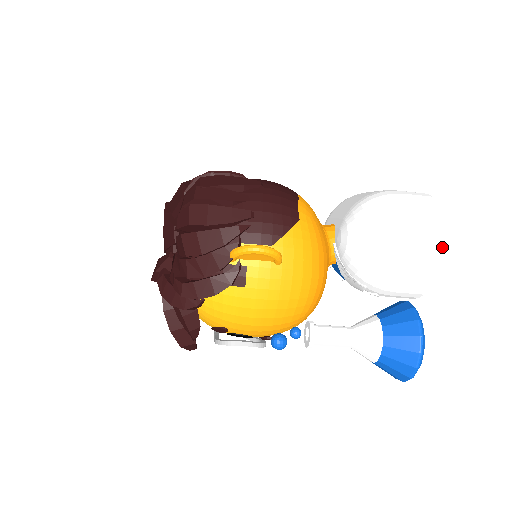
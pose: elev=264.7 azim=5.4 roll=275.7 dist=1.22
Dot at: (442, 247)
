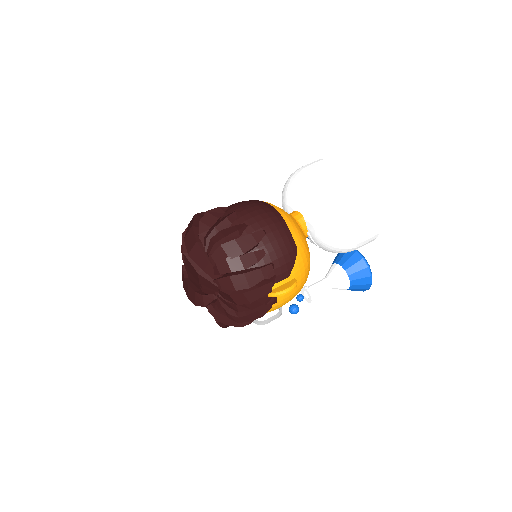
Dot at: (380, 227)
